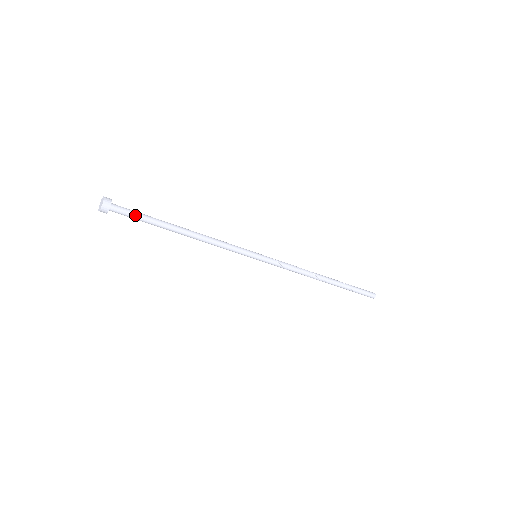
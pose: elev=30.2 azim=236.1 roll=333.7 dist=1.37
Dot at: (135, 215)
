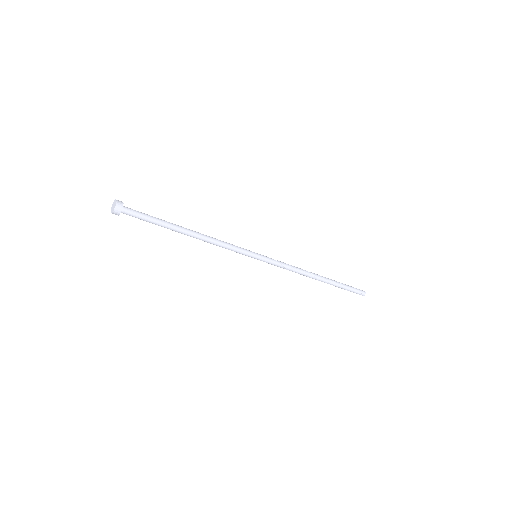
Dot at: (145, 216)
